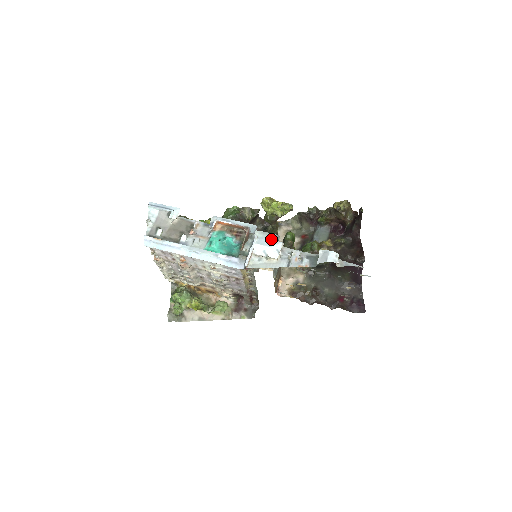
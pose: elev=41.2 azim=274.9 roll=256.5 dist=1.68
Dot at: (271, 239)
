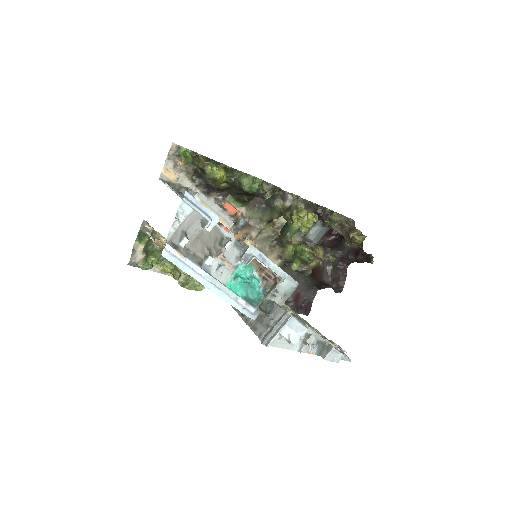
Dot at: (291, 288)
